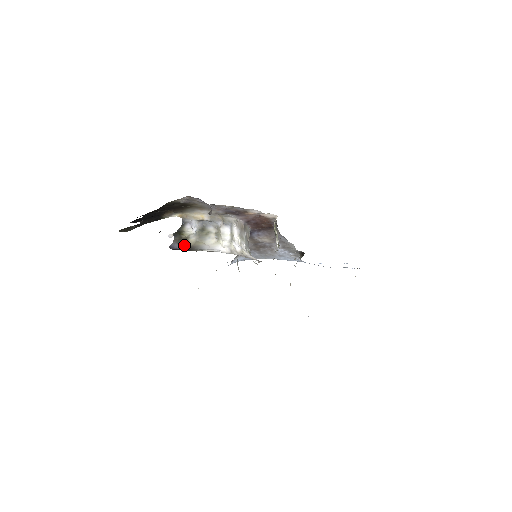
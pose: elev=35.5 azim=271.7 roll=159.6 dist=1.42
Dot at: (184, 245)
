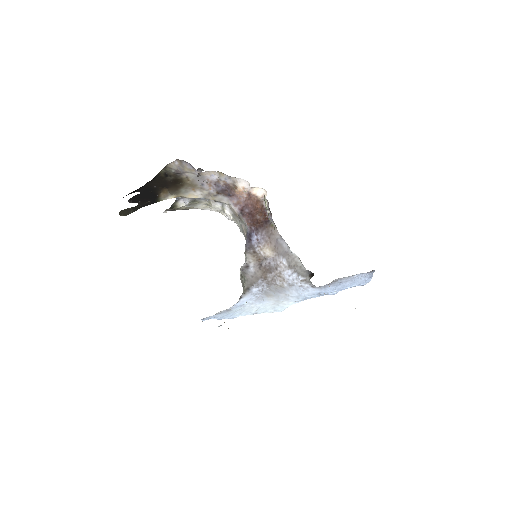
Dot at: (175, 210)
